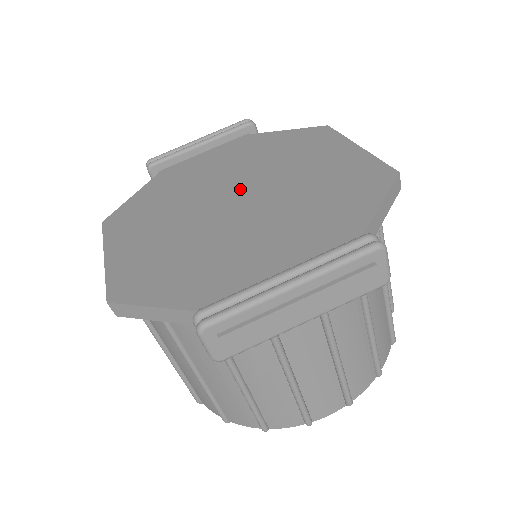
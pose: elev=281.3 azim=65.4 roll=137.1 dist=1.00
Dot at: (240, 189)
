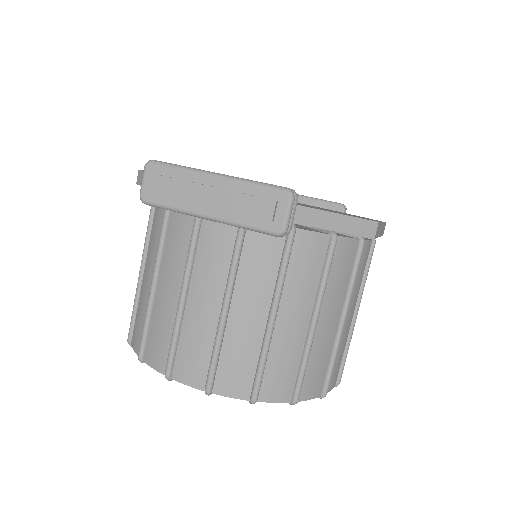
Dot at: occluded
